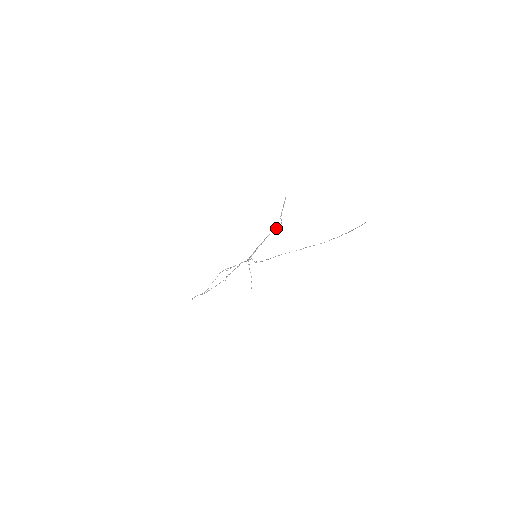
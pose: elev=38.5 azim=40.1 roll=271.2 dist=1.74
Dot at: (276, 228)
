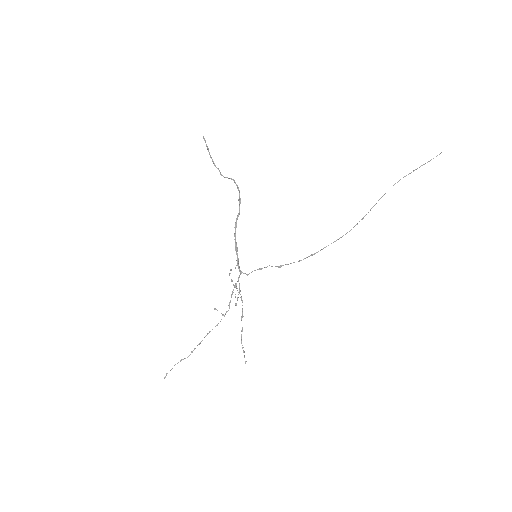
Dot at: (239, 197)
